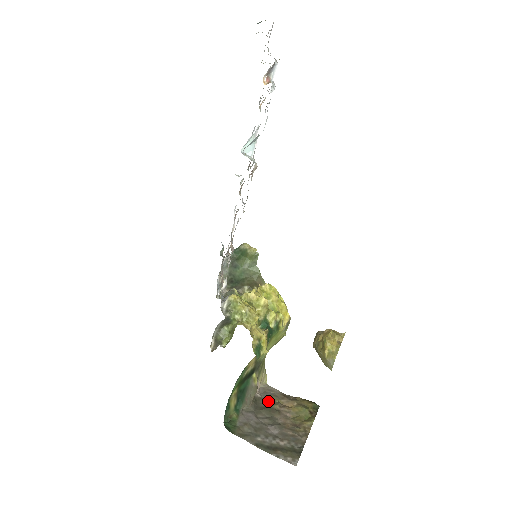
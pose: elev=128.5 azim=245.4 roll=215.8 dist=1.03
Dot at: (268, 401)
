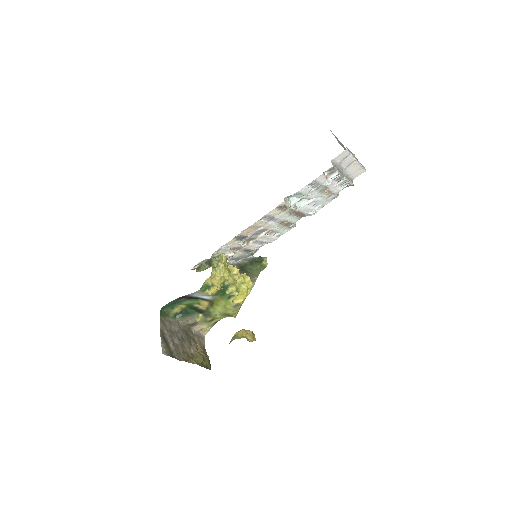
Dot at: (194, 338)
